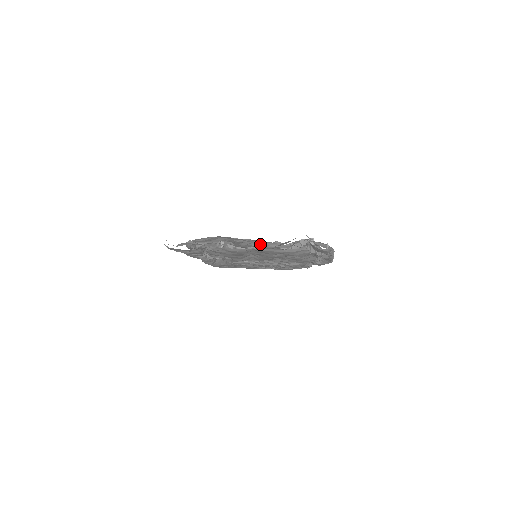
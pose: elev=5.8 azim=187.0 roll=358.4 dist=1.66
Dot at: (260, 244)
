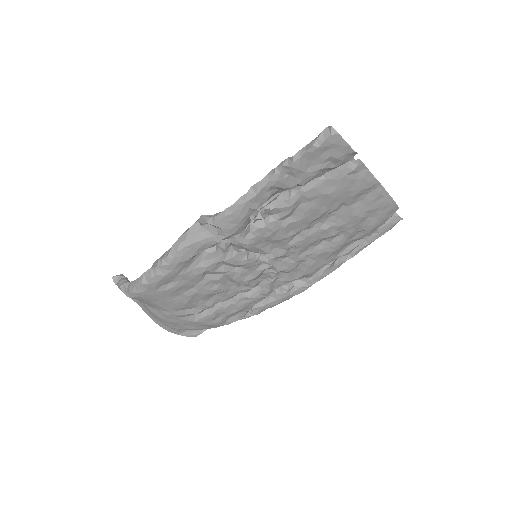
Dot at: occluded
